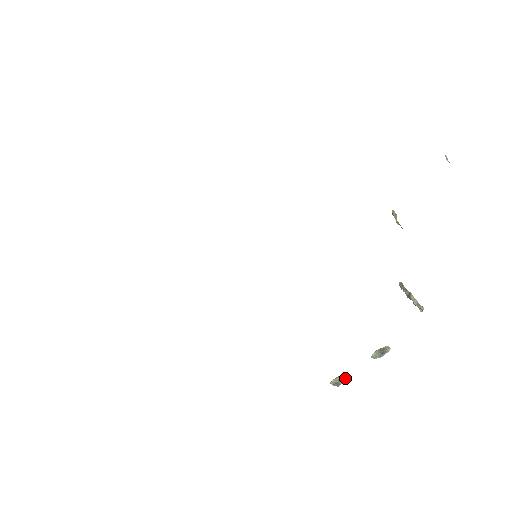
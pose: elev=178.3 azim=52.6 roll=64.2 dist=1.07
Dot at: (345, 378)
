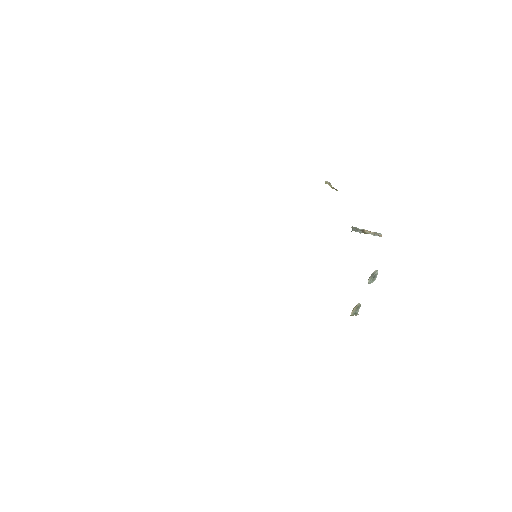
Dot at: (359, 307)
